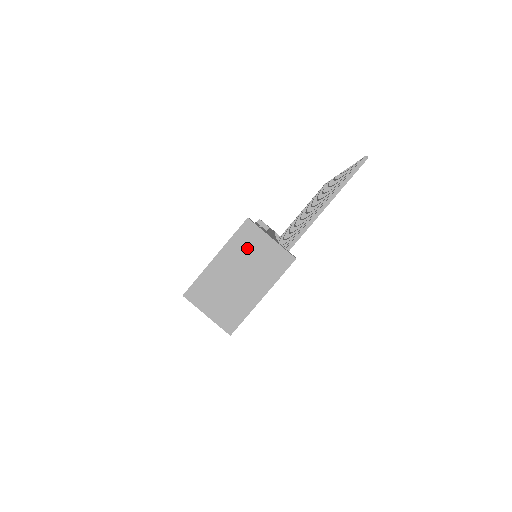
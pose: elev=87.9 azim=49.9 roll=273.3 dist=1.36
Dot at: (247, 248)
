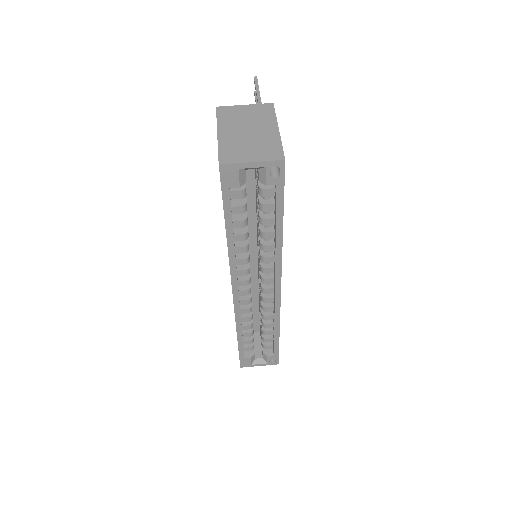
Dot at: (234, 117)
